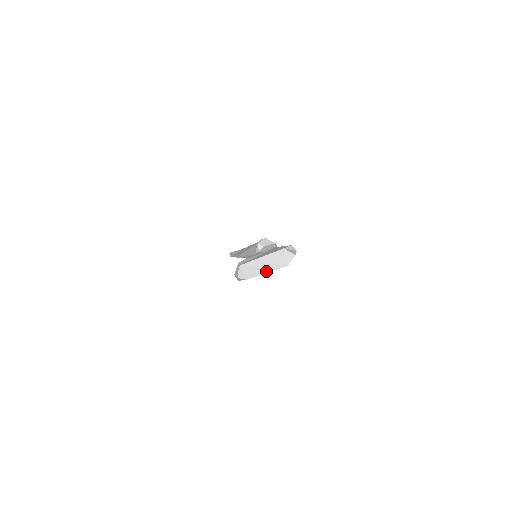
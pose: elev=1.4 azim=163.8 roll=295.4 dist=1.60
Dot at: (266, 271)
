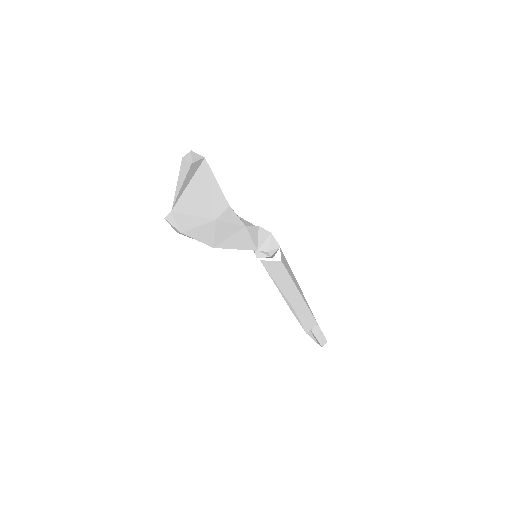
Dot at: (180, 189)
